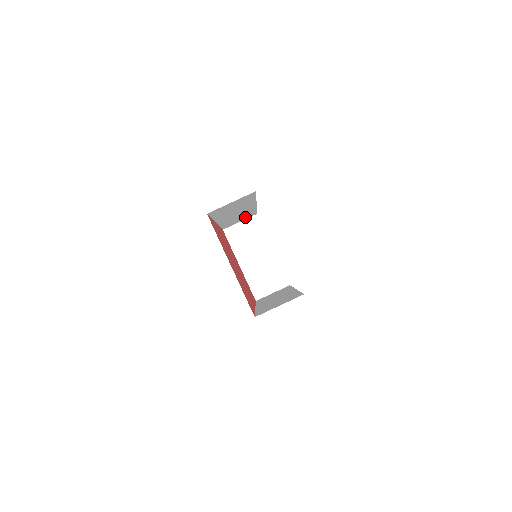
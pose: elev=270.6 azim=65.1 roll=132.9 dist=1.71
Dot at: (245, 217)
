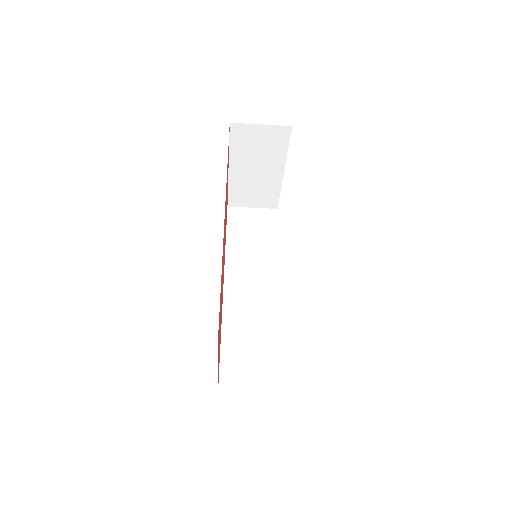
Dot at: occluded
